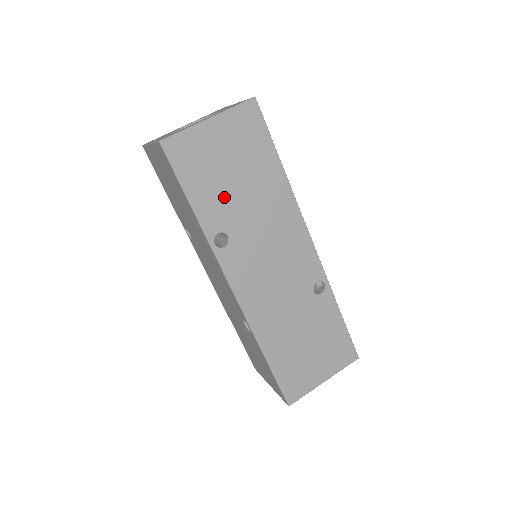
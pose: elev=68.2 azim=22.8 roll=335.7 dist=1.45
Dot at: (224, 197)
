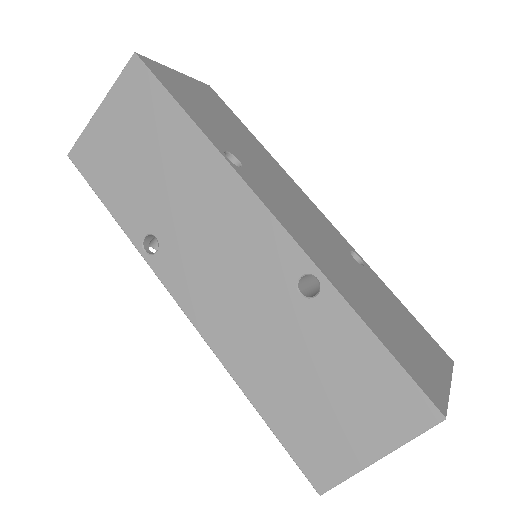
Dot at: (217, 127)
